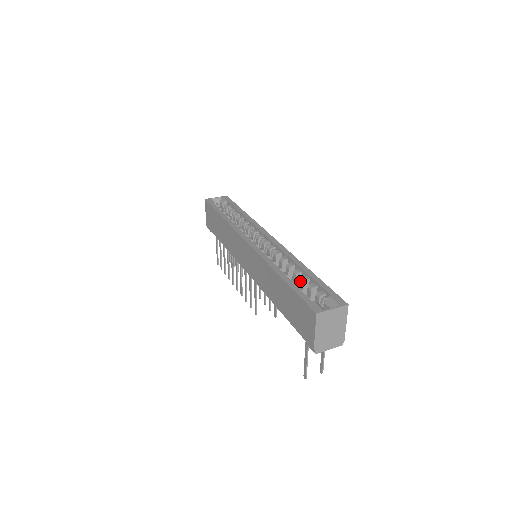
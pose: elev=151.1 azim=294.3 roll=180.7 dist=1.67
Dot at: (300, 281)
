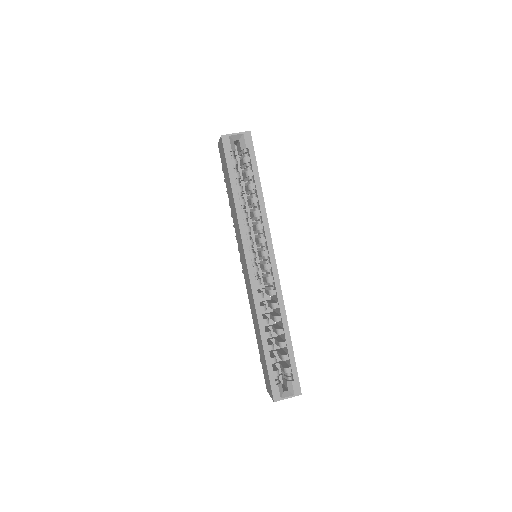
Dot at: (278, 343)
